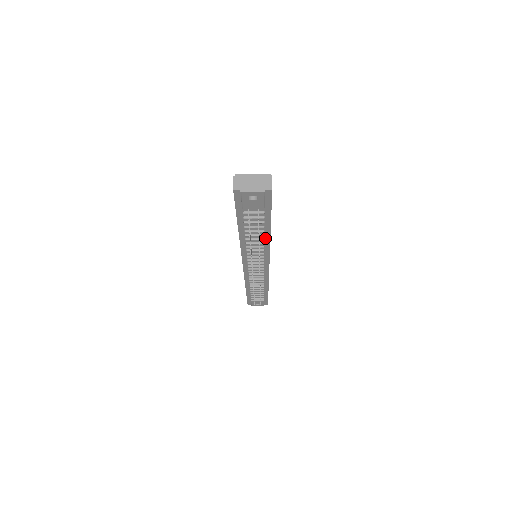
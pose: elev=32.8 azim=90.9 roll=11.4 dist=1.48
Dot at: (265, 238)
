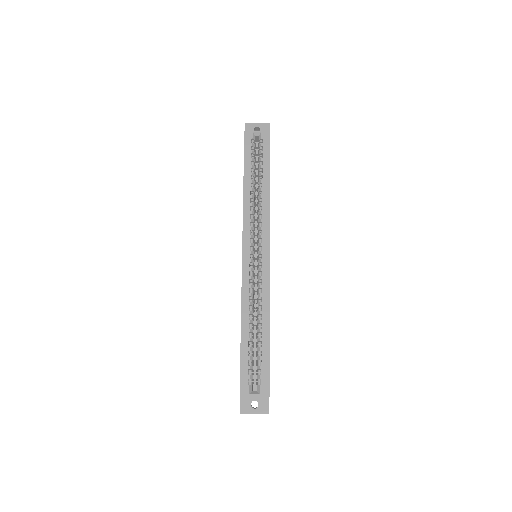
Dot at: occluded
